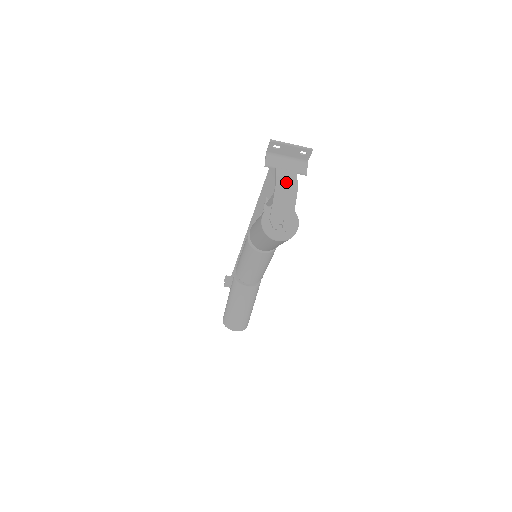
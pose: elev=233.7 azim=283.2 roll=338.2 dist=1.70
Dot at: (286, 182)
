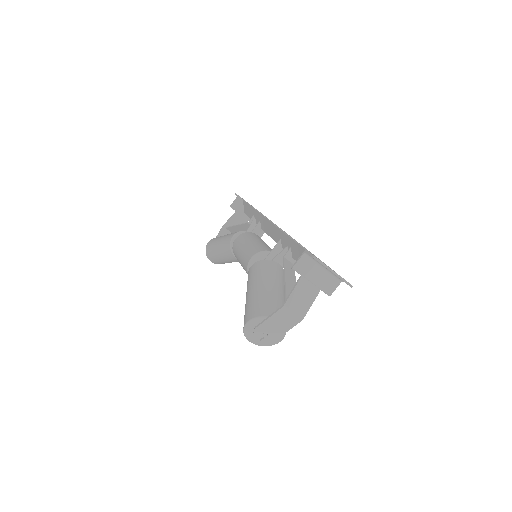
Dot at: (297, 306)
